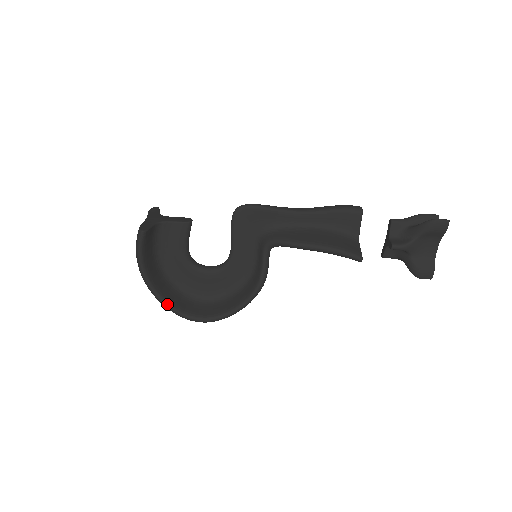
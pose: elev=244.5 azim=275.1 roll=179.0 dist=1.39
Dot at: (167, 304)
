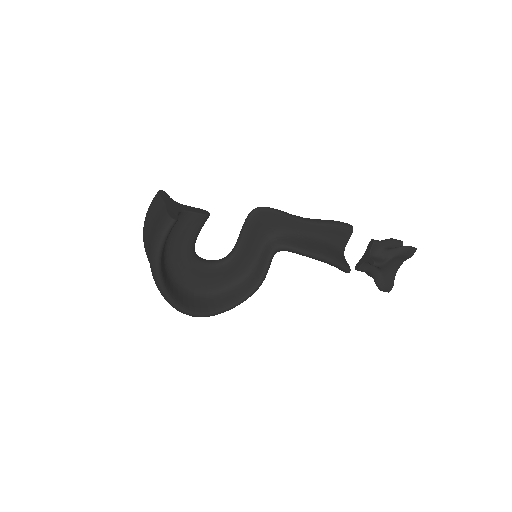
Dot at: (170, 297)
